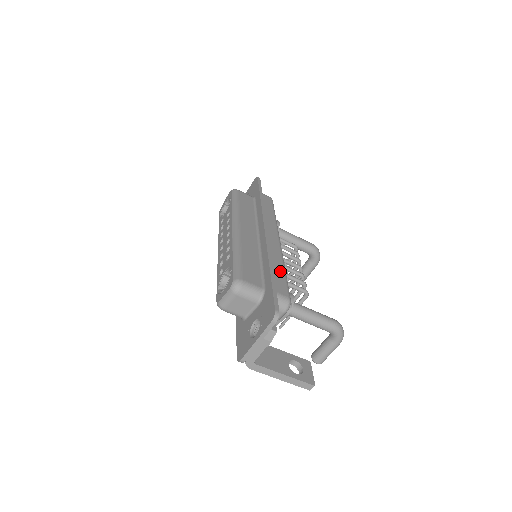
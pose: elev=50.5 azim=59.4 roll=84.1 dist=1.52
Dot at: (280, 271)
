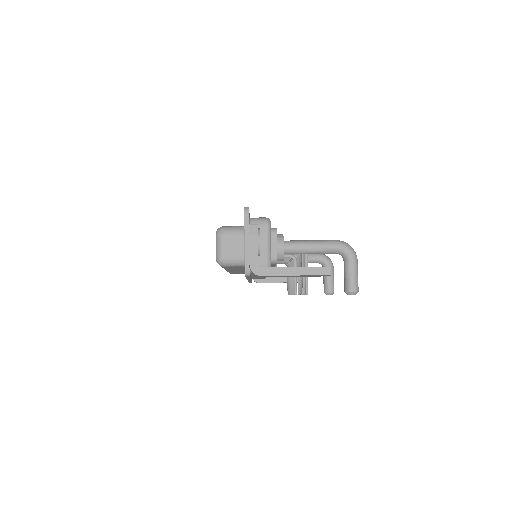
Dot at: occluded
